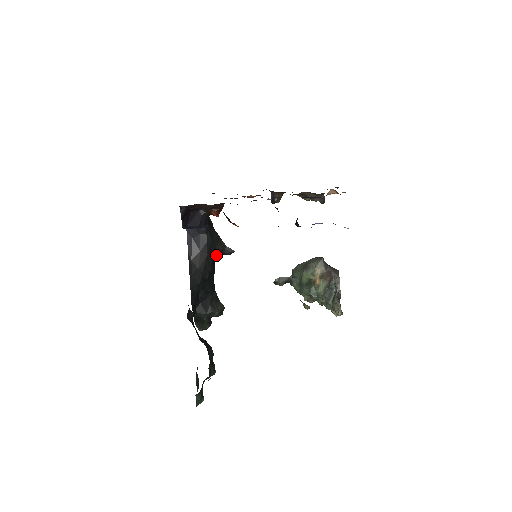
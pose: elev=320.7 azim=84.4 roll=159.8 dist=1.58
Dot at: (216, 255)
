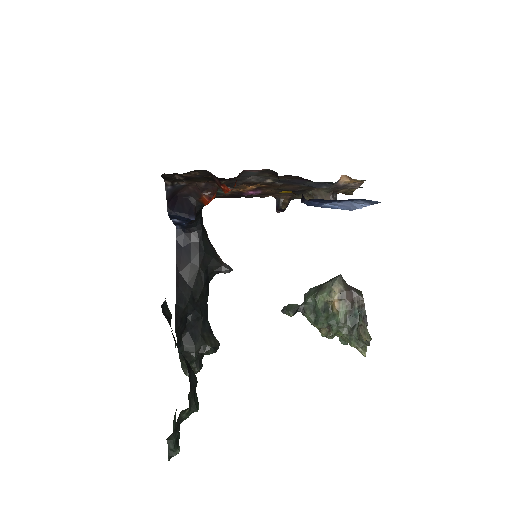
Dot at: (210, 272)
